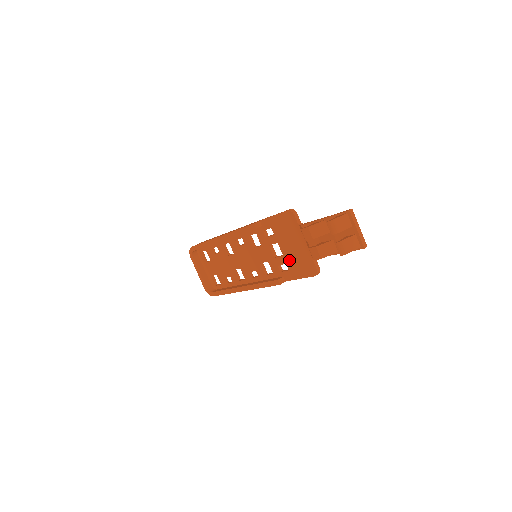
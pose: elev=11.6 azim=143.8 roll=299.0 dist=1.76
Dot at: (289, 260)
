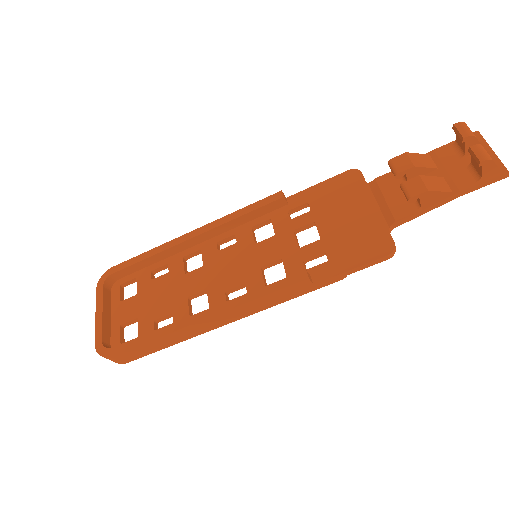
Dot at: (333, 243)
